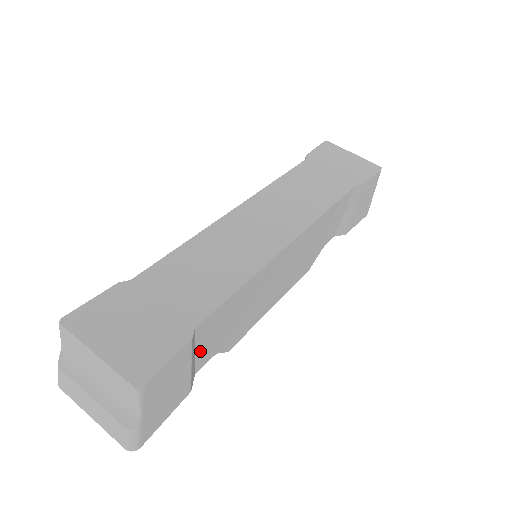
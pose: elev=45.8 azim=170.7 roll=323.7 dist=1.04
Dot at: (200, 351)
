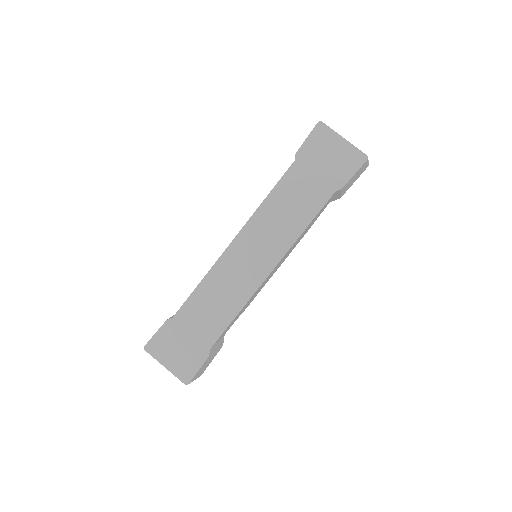
Dot at: (221, 337)
